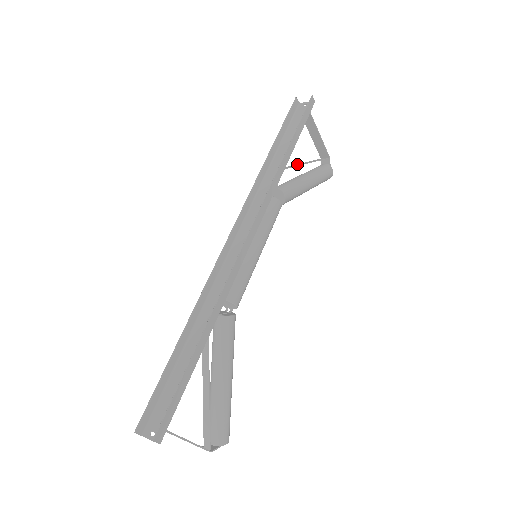
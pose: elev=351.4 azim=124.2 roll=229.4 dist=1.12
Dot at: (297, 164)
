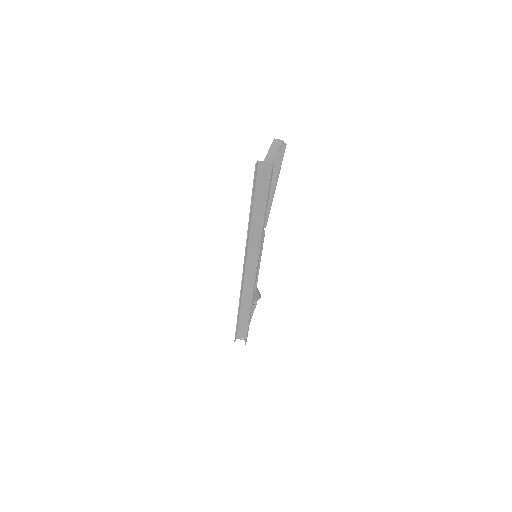
Dot at: occluded
